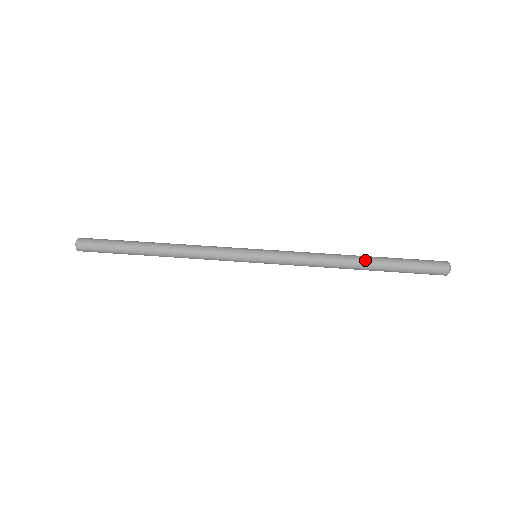
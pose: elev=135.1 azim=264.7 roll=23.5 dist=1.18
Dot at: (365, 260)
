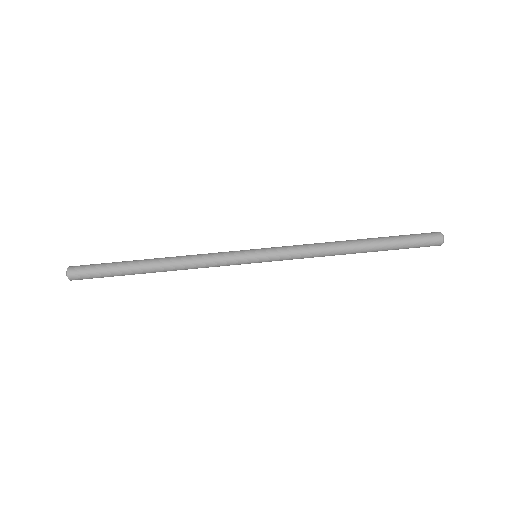
Dot at: (364, 252)
